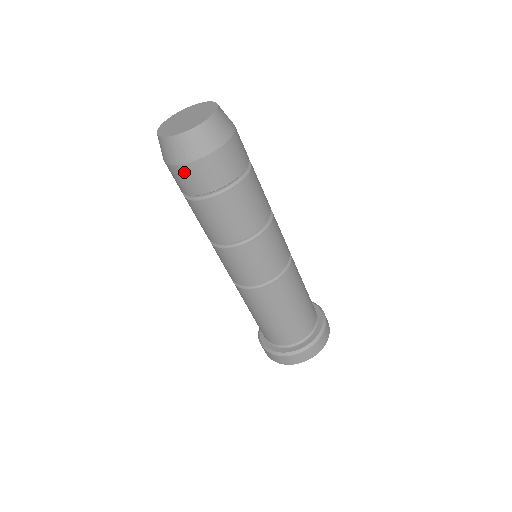
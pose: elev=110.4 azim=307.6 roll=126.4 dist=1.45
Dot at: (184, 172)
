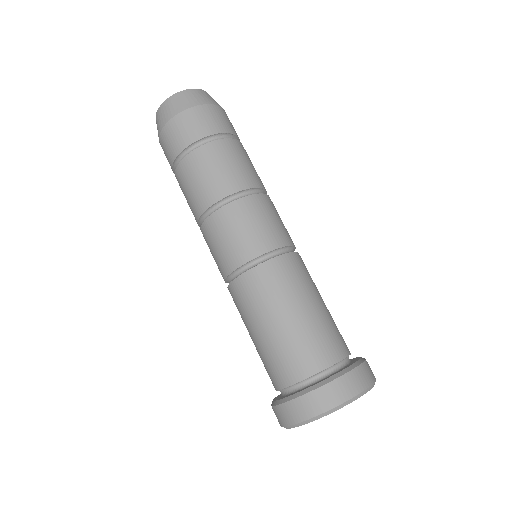
Dot at: (169, 130)
